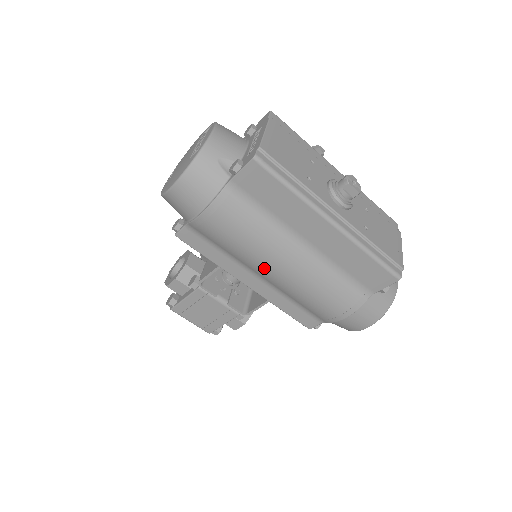
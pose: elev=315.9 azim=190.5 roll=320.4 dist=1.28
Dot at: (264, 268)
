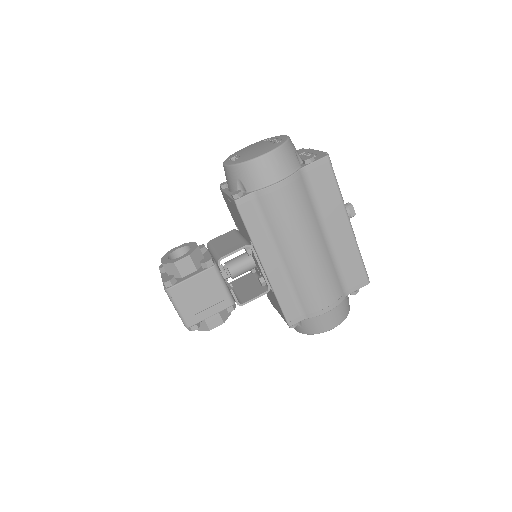
Dot at: (295, 248)
